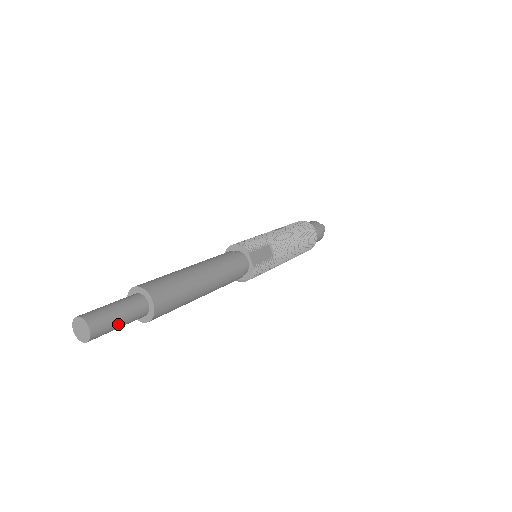
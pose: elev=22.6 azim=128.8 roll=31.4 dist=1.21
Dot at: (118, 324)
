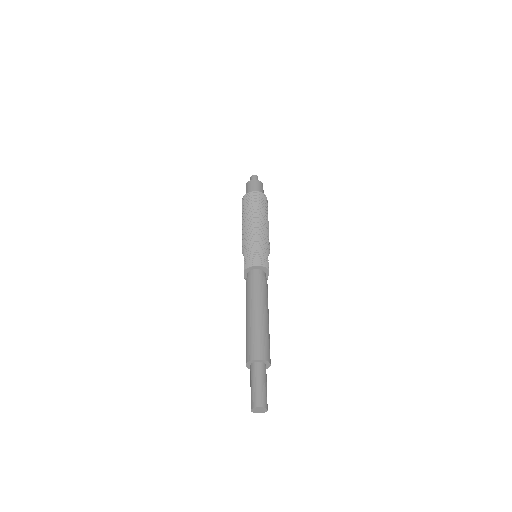
Dot at: occluded
